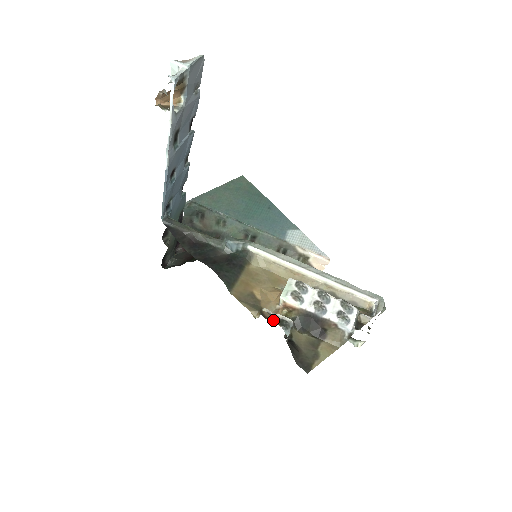
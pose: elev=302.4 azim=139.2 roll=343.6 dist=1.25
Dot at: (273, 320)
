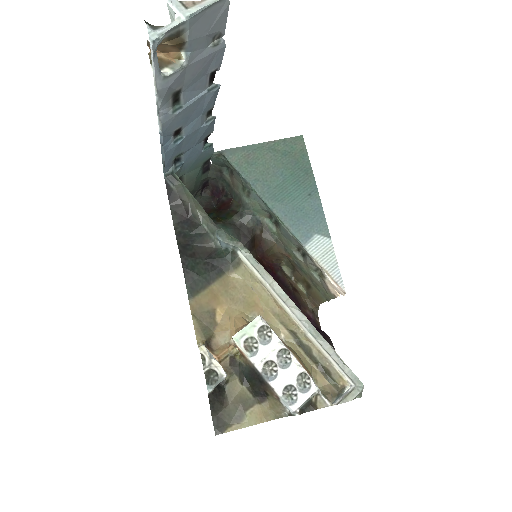
Dot at: (216, 356)
